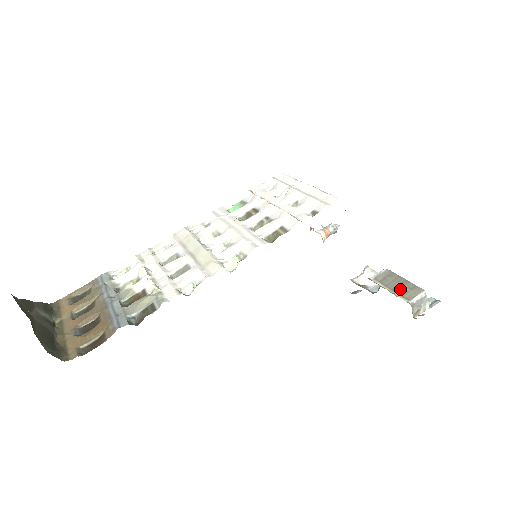
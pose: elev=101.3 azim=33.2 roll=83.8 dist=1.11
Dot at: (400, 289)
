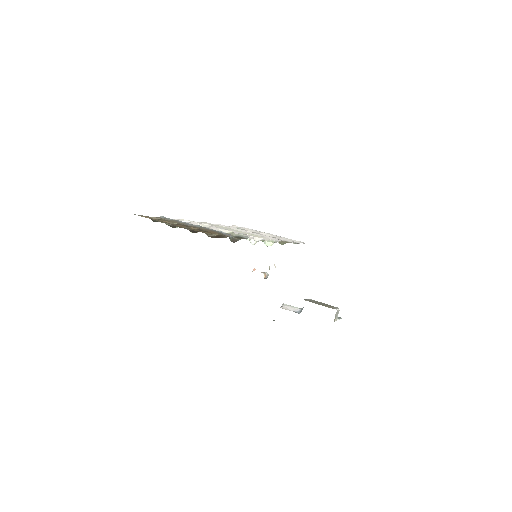
Dot at: (325, 305)
